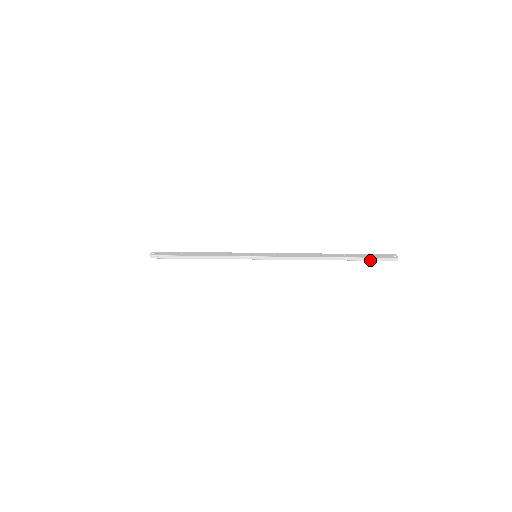
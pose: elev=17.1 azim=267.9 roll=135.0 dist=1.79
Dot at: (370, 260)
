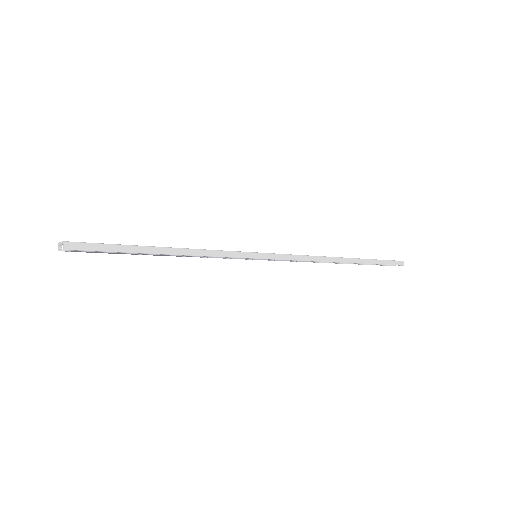
Dot at: (382, 264)
